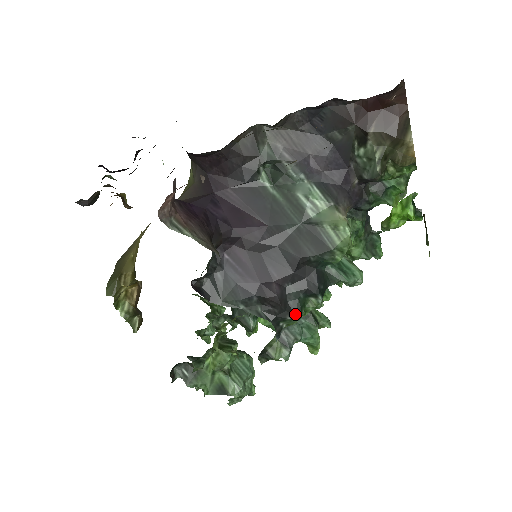
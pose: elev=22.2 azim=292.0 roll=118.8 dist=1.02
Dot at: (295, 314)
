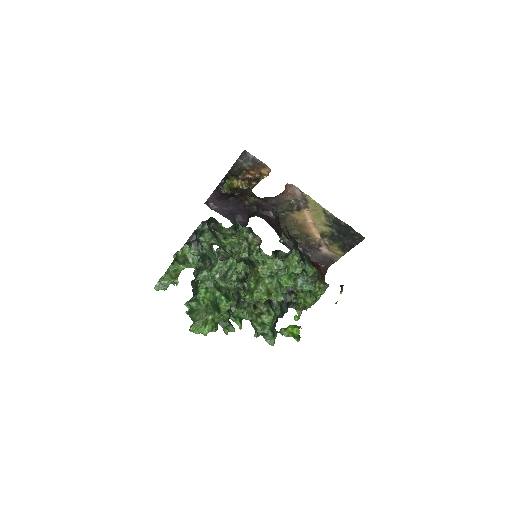
Dot at: occluded
